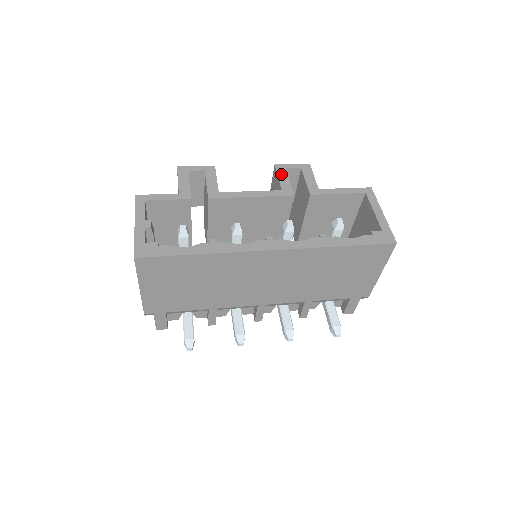
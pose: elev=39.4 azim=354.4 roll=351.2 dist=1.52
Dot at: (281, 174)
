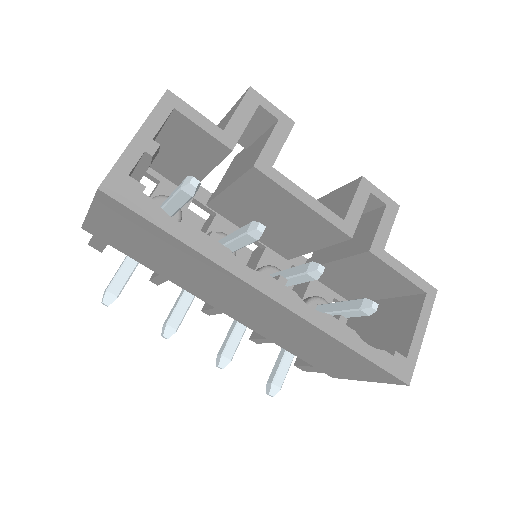
Dot at: (360, 196)
